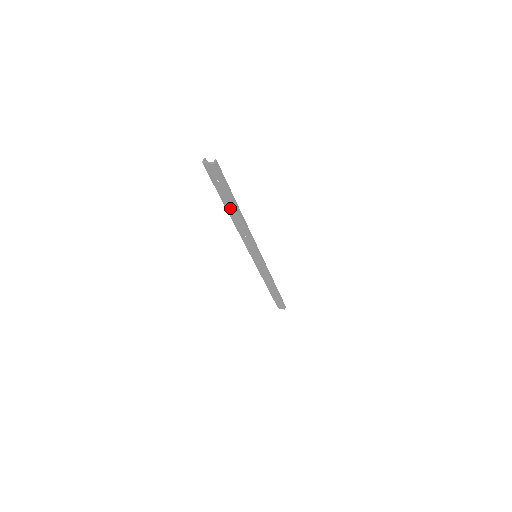
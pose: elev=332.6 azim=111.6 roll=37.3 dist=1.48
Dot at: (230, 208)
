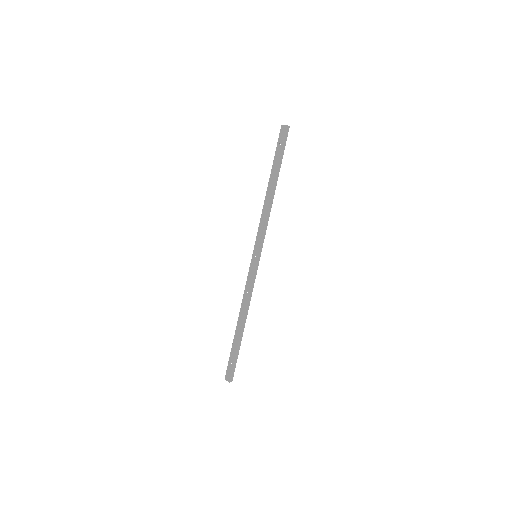
Dot at: (272, 177)
